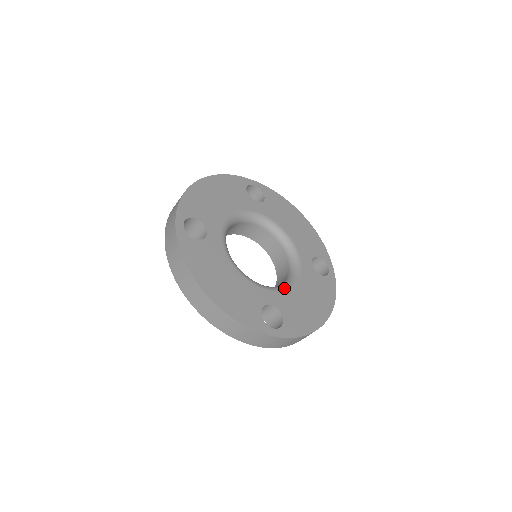
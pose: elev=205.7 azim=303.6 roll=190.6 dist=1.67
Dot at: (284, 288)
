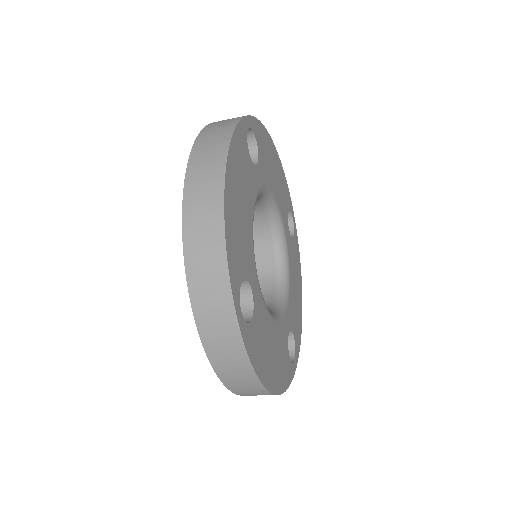
Dot at: (288, 294)
